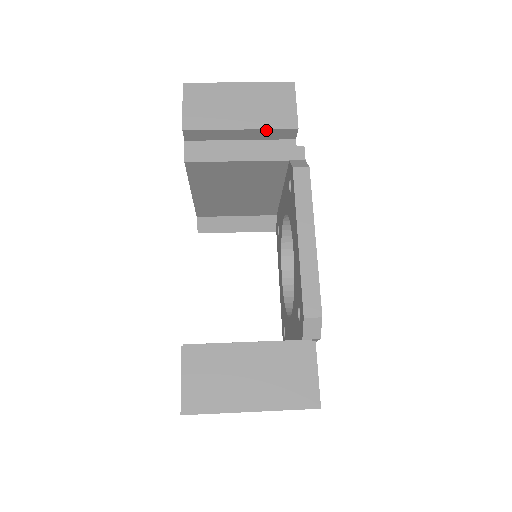
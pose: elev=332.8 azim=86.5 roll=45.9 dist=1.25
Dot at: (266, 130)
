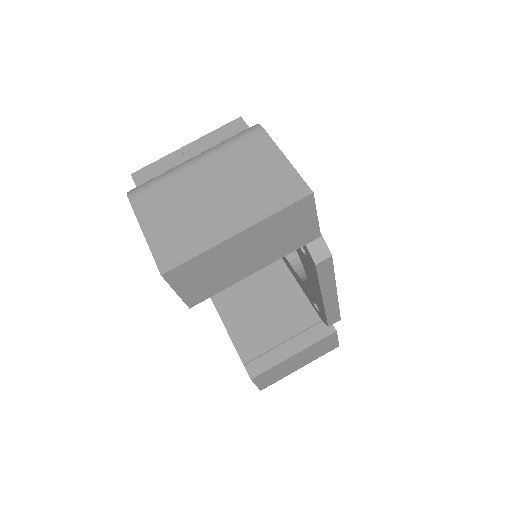
Dot at: (283, 254)
